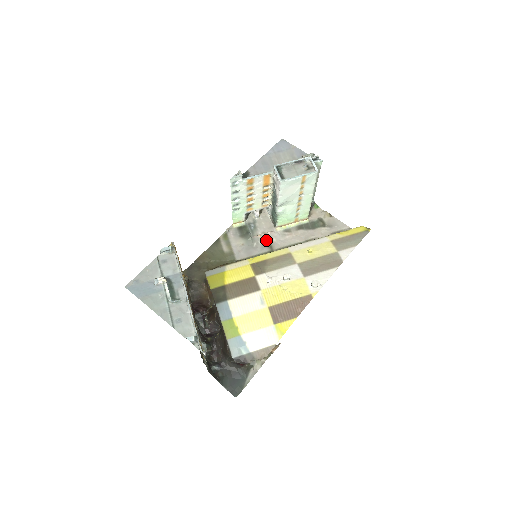
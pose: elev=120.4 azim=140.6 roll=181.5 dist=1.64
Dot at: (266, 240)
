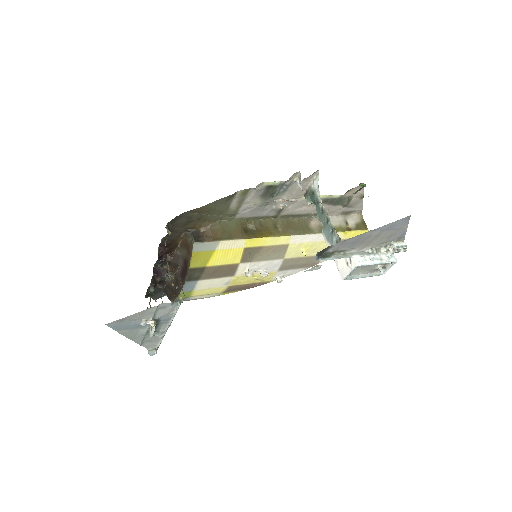
Dot at: (282, 208)
